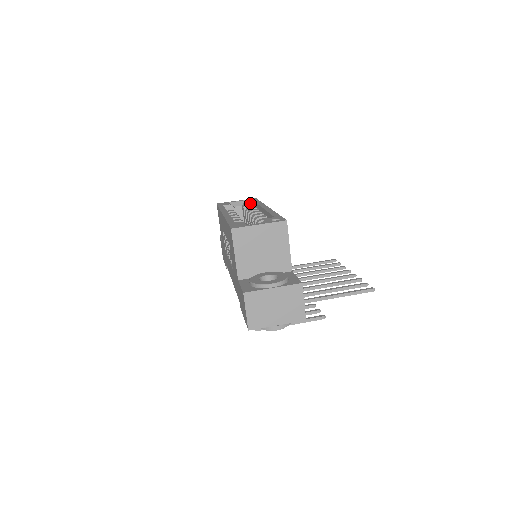
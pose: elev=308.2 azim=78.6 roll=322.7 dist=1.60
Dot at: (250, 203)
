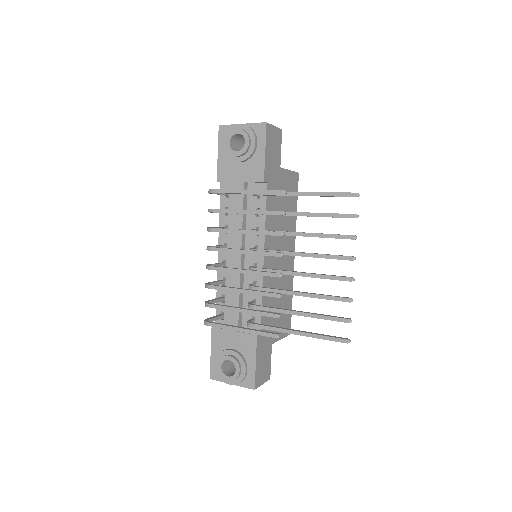
Dot at: occluded
